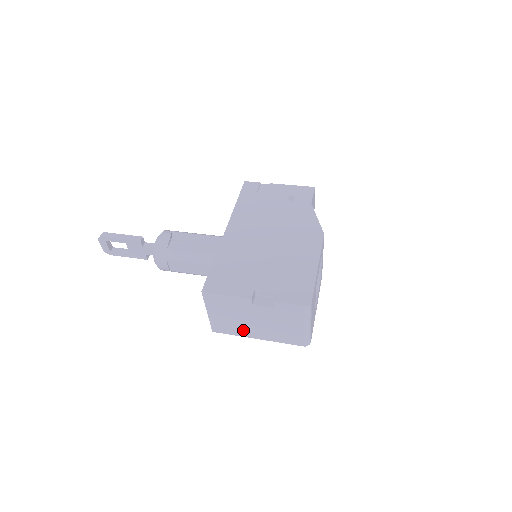
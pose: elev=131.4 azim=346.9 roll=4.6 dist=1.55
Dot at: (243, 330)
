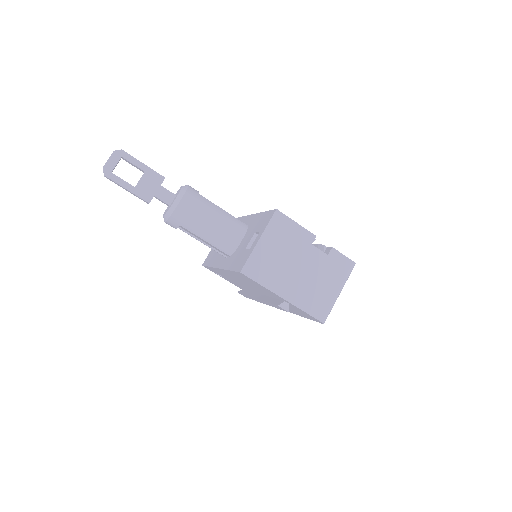
Dot at: (277, 279)
